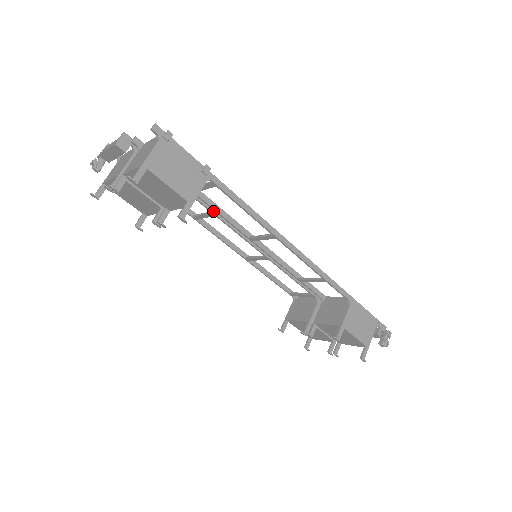
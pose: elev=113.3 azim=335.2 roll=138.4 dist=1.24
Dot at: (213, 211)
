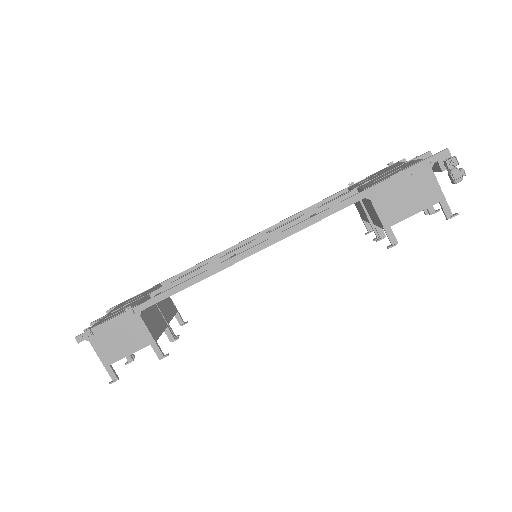
Dot at: occluded
